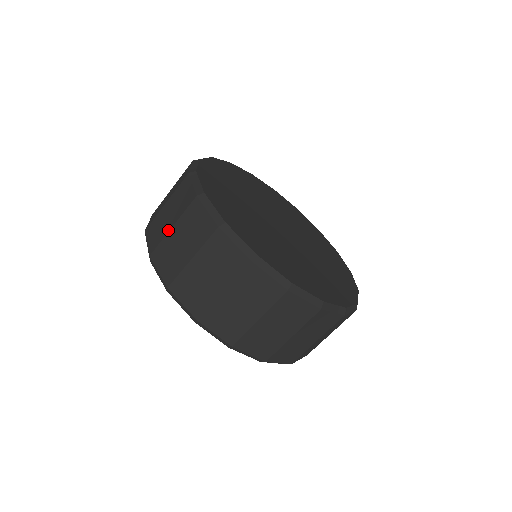
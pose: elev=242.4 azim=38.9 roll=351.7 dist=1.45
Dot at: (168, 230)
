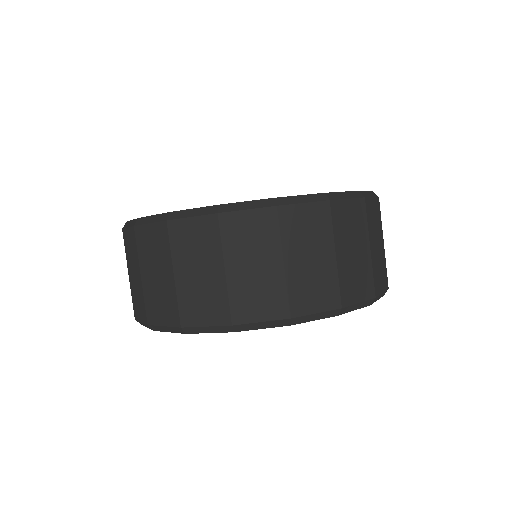
Dot at: (129, 281)
